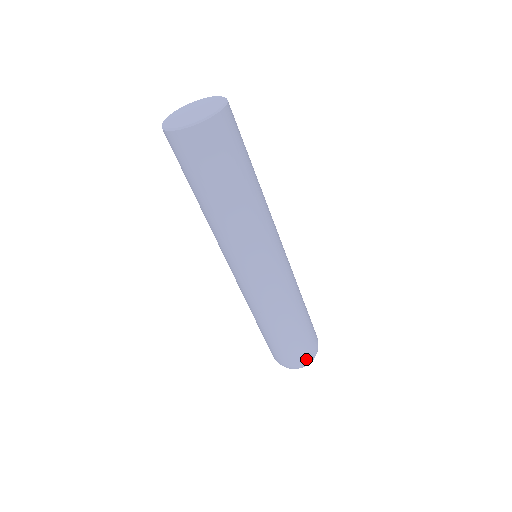
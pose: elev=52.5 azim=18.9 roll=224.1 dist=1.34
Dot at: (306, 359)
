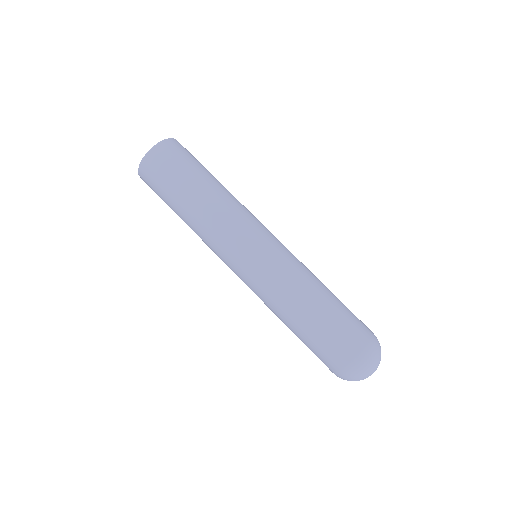
Dot at: (372, 335)
